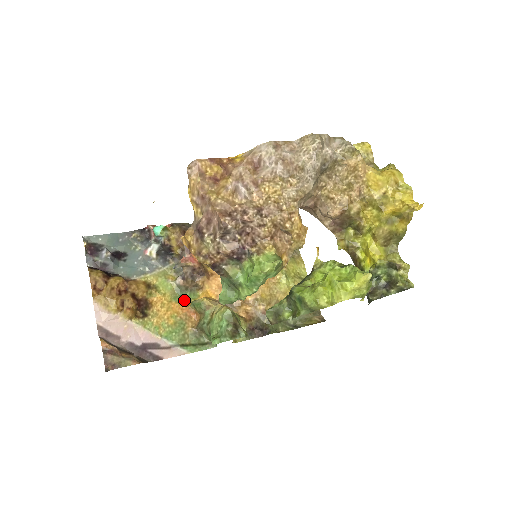
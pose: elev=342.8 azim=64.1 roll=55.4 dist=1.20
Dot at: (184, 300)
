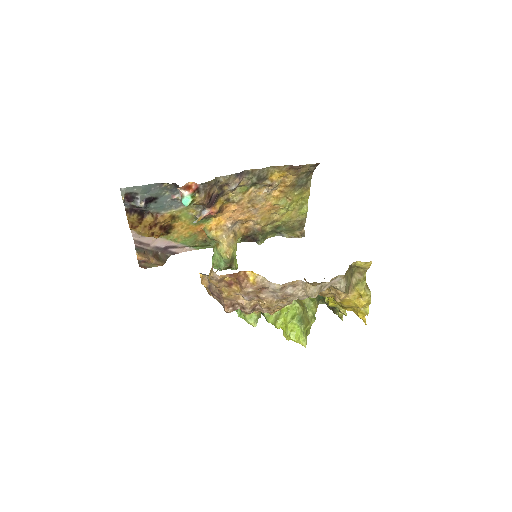
Dot at: (200, 223)
